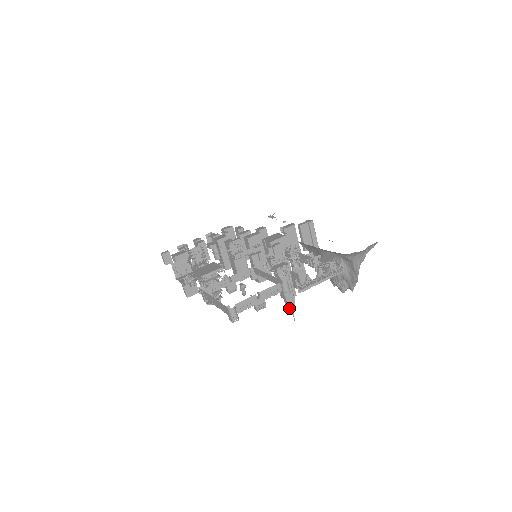
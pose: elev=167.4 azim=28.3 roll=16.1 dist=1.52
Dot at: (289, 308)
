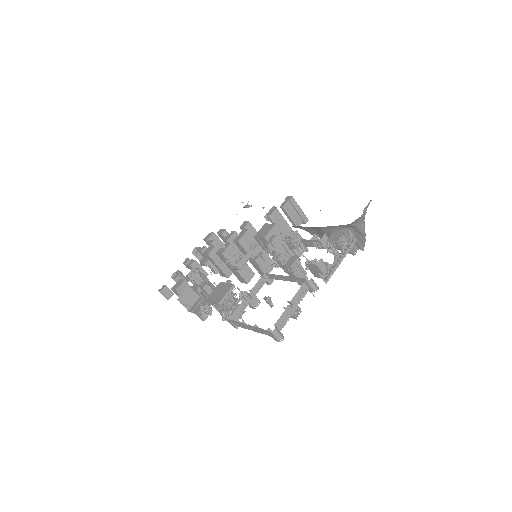
Dot at: occluded
